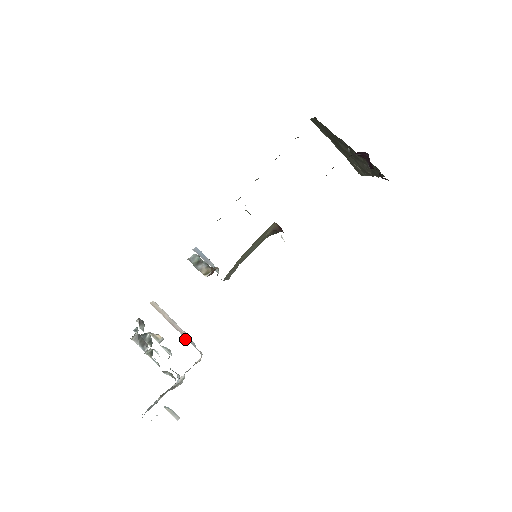
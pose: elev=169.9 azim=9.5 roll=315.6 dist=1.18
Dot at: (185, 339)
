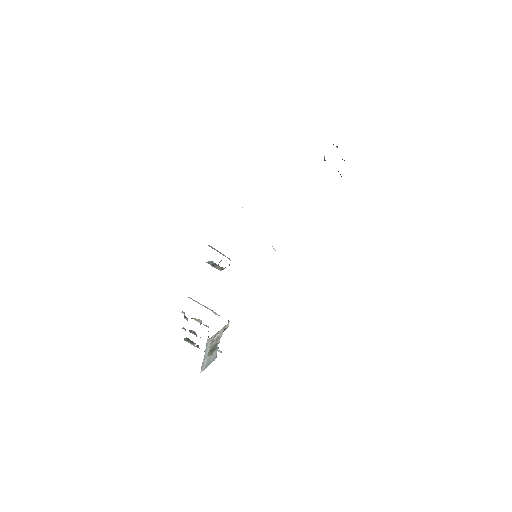
Dot at: occluded
